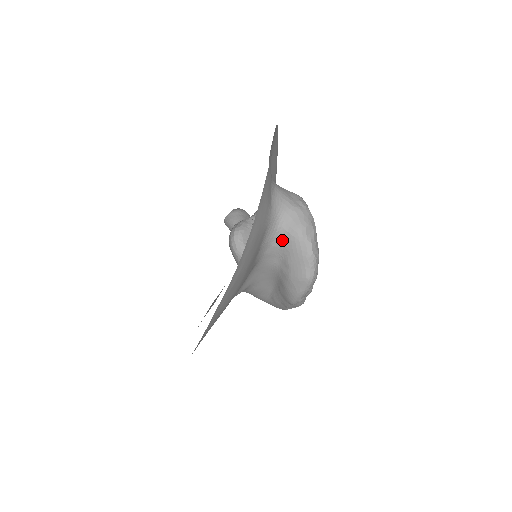
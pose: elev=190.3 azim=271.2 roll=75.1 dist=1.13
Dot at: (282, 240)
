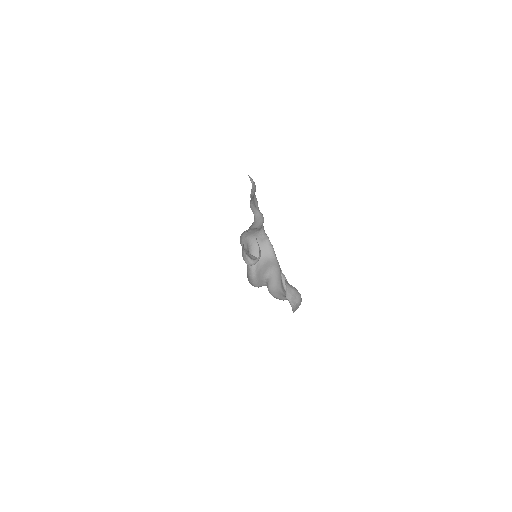
Dot at: occluded
